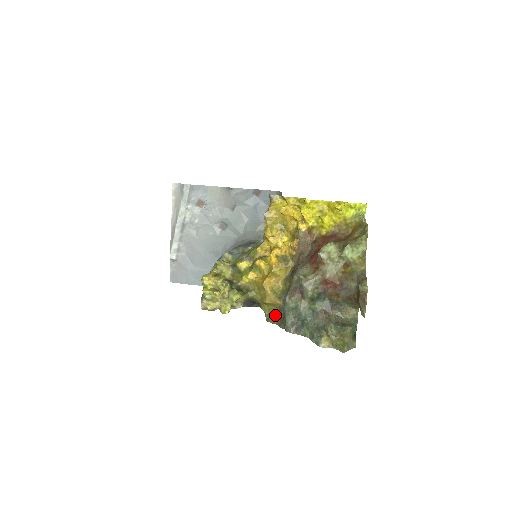
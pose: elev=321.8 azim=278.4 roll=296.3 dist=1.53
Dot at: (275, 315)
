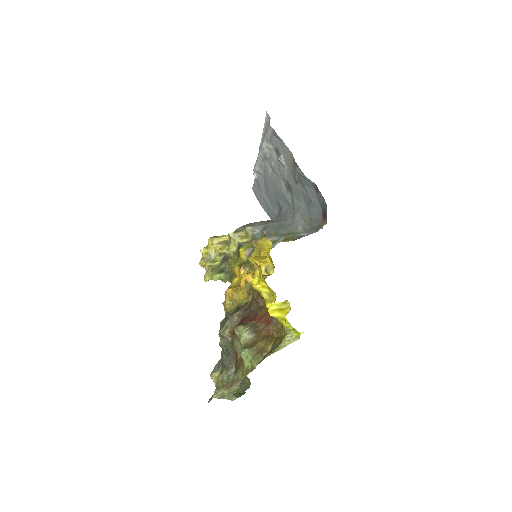
Dot at: occluded
